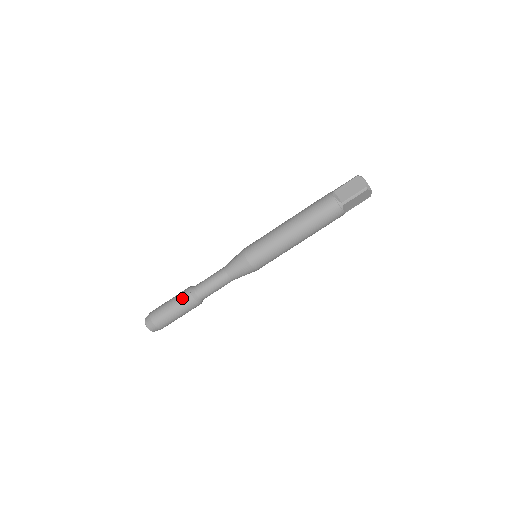
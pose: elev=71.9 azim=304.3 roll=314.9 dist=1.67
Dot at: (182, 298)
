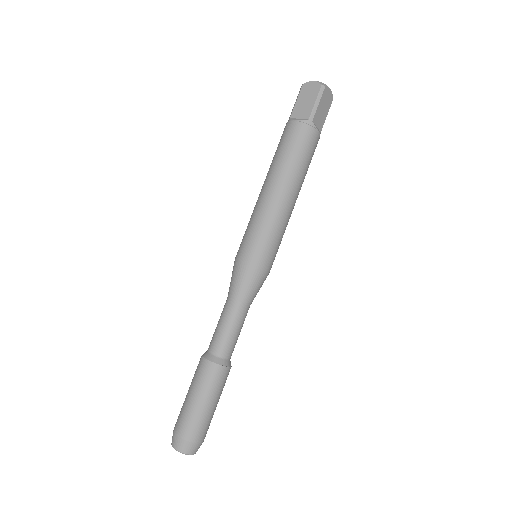
Dot at: (201, 375)
